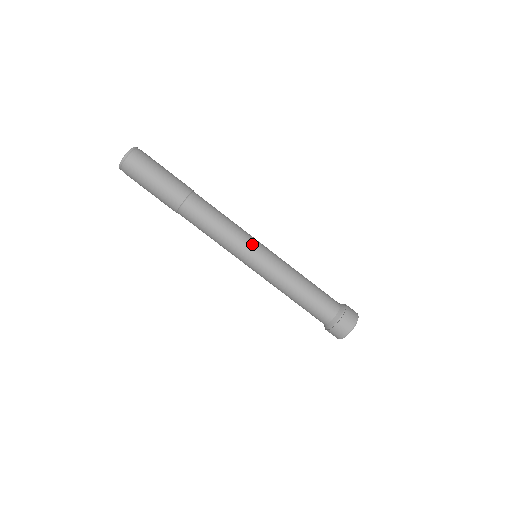
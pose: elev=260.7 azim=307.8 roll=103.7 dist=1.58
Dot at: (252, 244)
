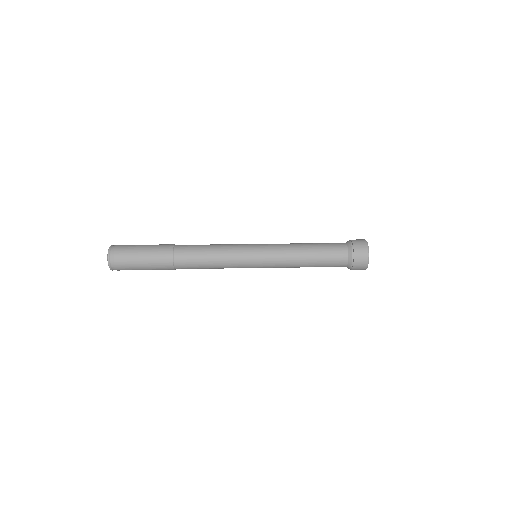
Dot at: (245, 249)
